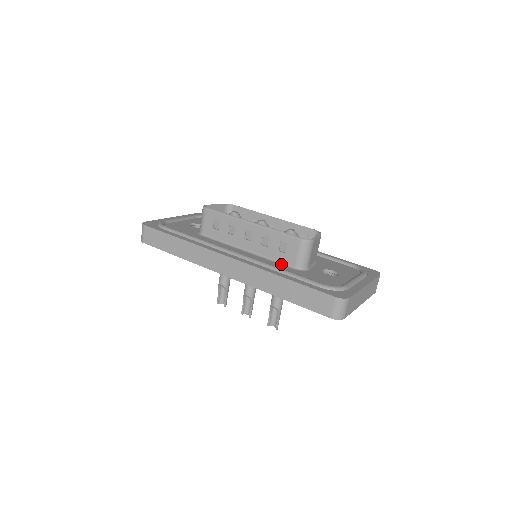
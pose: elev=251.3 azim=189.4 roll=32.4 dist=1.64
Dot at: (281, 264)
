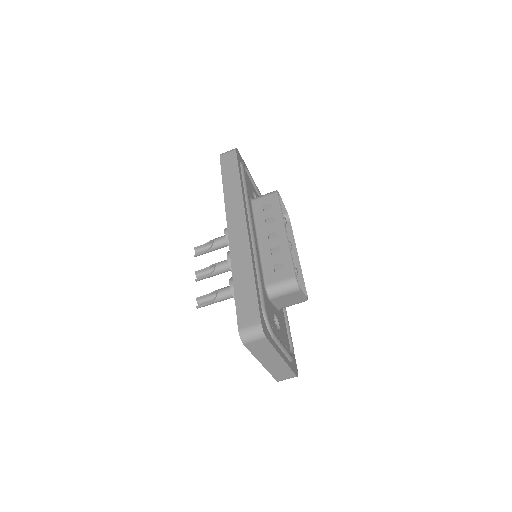
Dot at: (263, 273)
